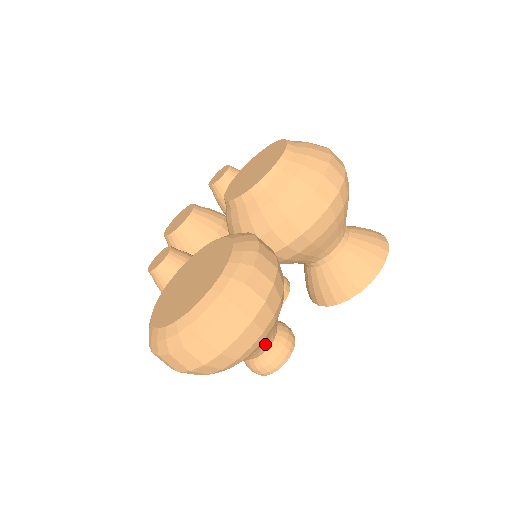
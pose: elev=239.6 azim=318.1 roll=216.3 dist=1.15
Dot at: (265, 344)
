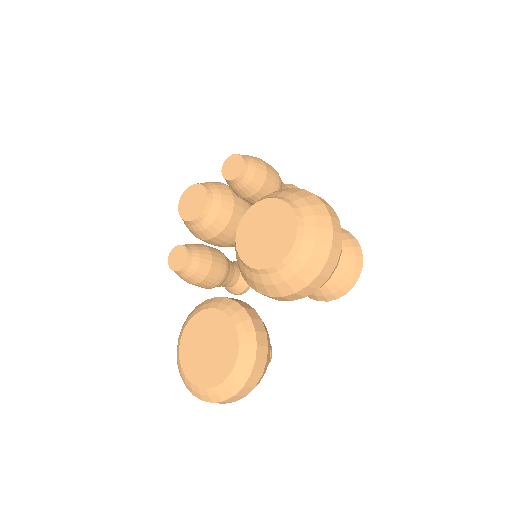
Dot at: occluded
